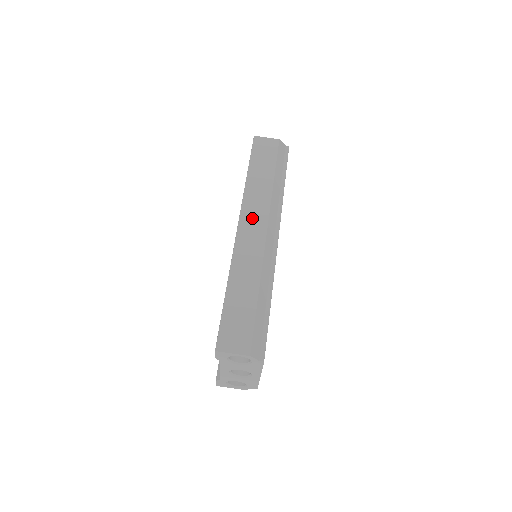
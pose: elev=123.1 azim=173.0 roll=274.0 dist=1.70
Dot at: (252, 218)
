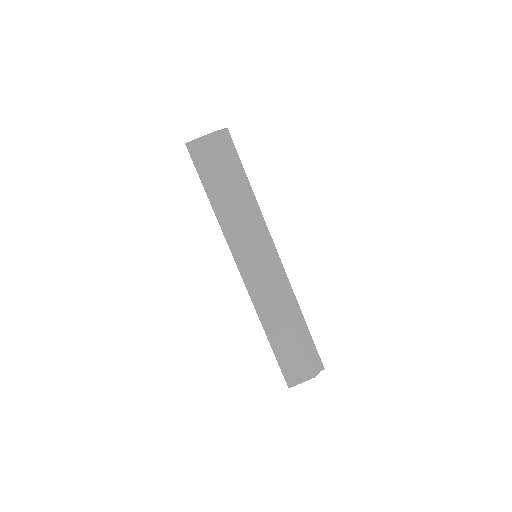
Dot at: (247, 256)
